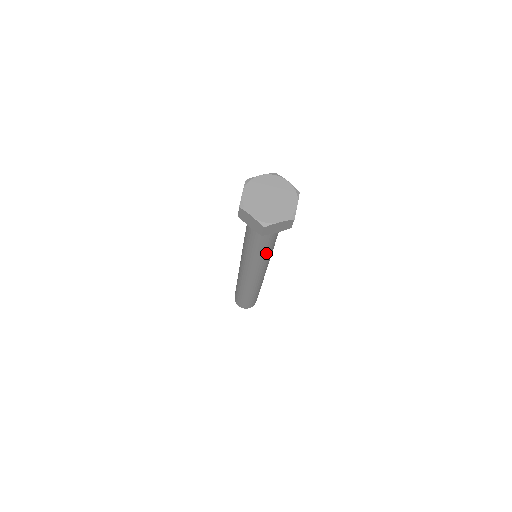
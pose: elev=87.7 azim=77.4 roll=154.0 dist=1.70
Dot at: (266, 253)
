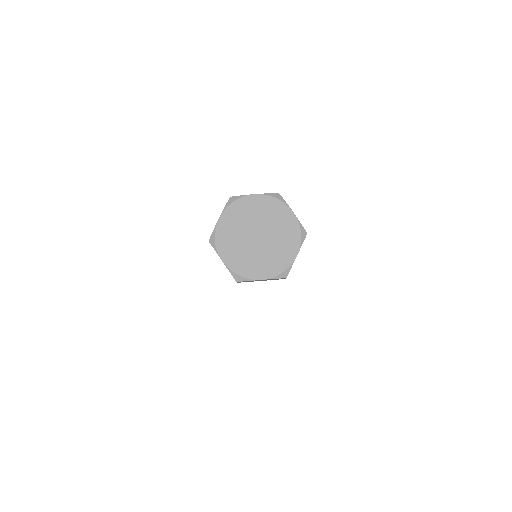
Dot at: occluded
